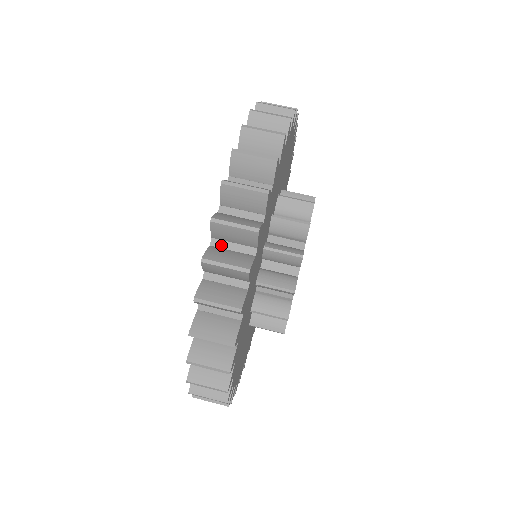
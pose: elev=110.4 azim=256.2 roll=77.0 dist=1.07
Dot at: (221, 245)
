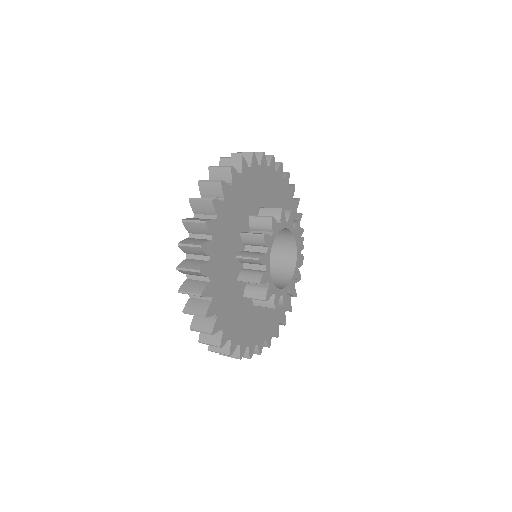
Dot at: occluded
